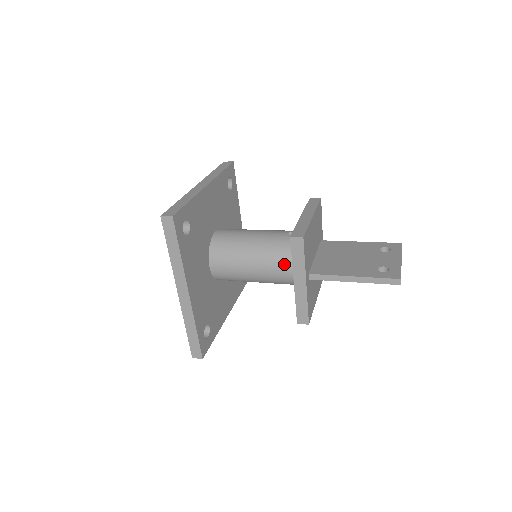
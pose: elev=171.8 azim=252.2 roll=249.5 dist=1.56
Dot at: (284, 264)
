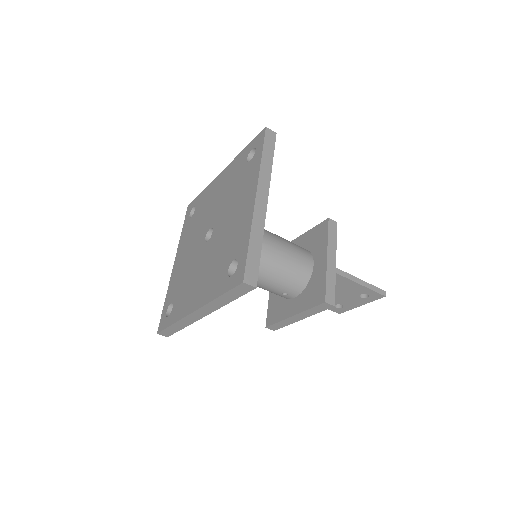
Dot at: (303, 254)
